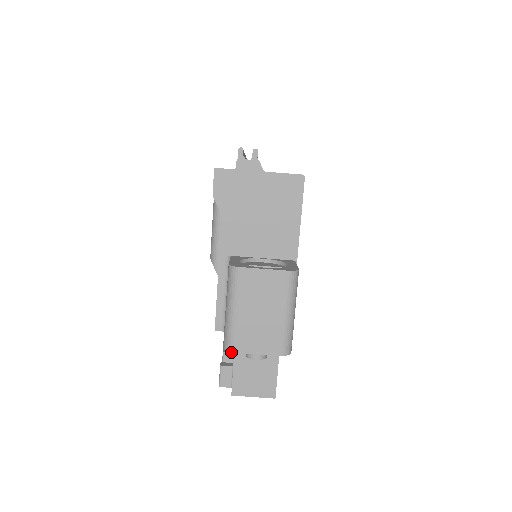
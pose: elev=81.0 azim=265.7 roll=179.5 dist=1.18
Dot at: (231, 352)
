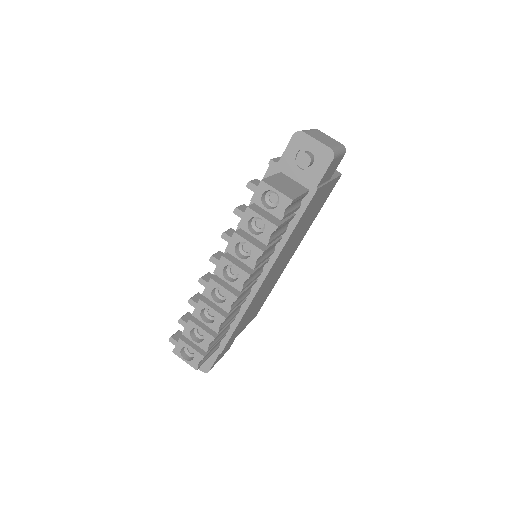
Dot at: occluded
